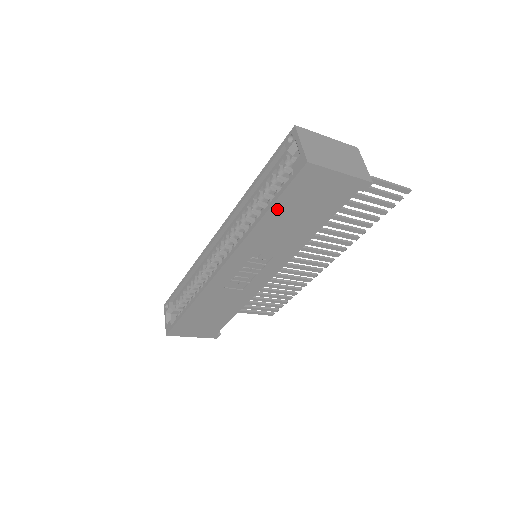
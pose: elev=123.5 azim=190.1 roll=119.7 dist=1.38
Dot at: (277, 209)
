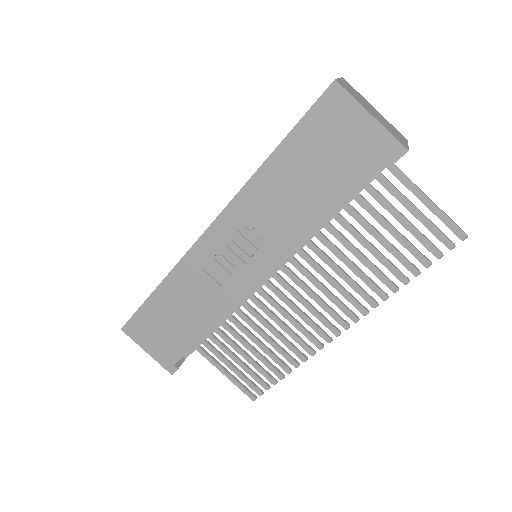
Dot at: (289, 148)
